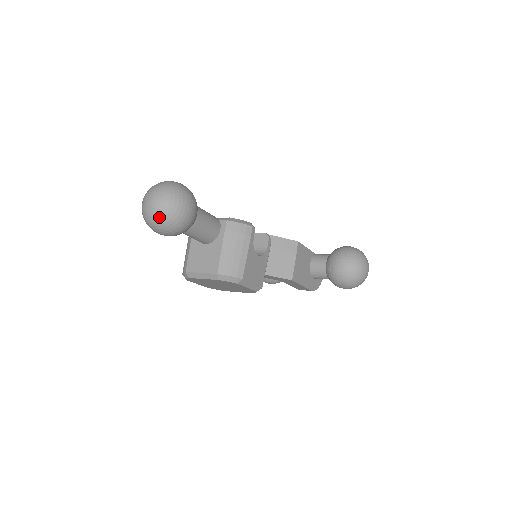
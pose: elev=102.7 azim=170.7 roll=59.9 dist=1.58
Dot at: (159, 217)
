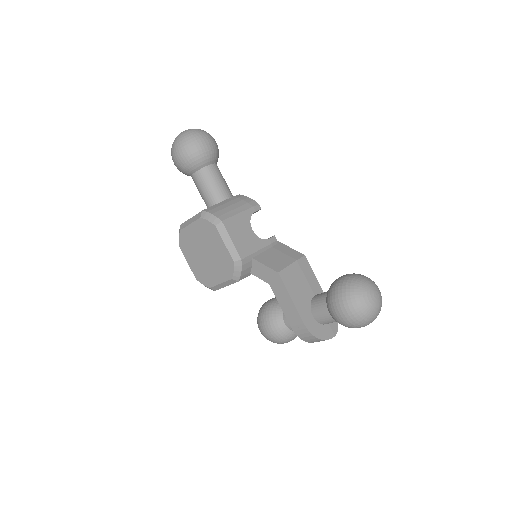
Dot at: (180, 136)
